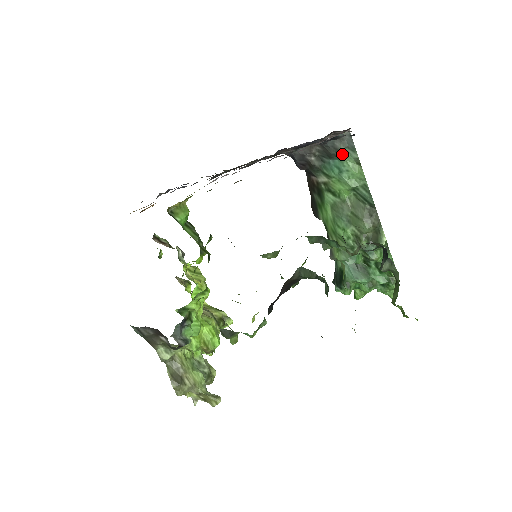
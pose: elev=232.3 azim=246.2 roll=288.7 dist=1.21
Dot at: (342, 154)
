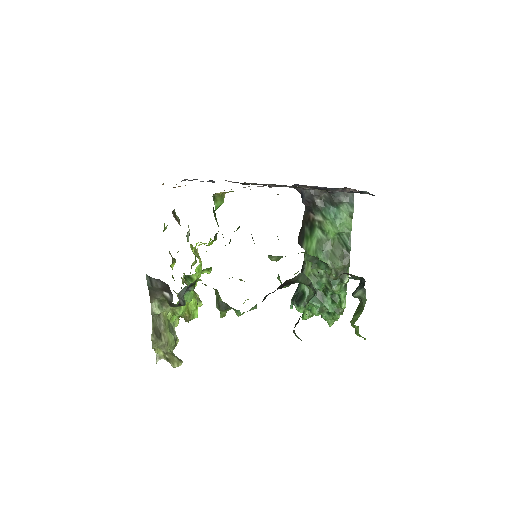
Dot at: (342, 205)
